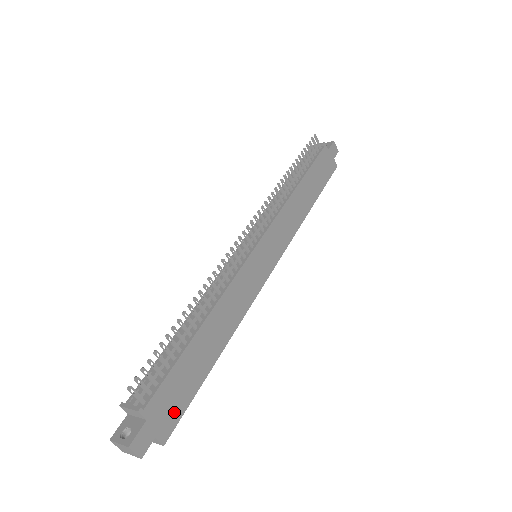
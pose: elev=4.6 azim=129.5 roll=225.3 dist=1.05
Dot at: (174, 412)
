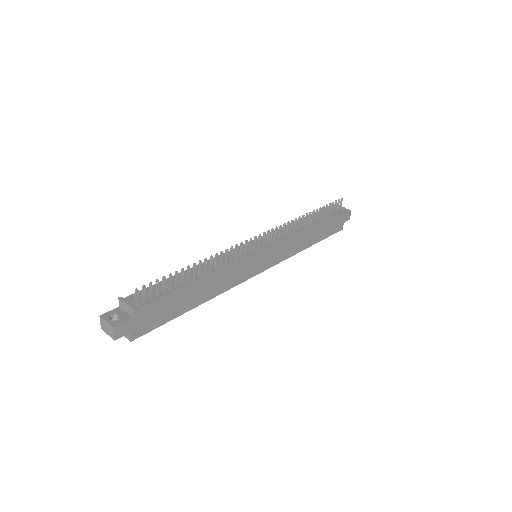
Dot at: (150, 324)
